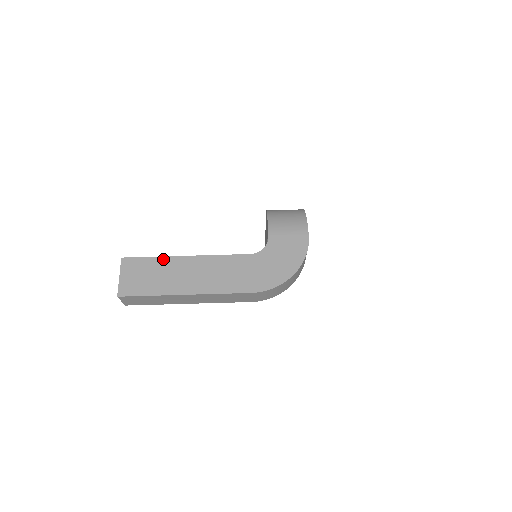
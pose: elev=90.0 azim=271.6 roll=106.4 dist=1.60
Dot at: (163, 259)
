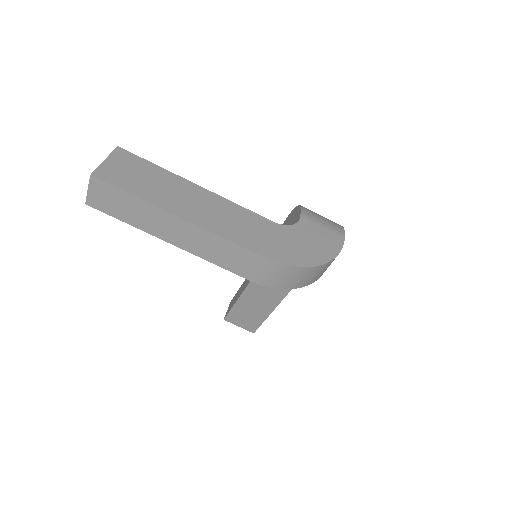
Dot at: (169, 173)
